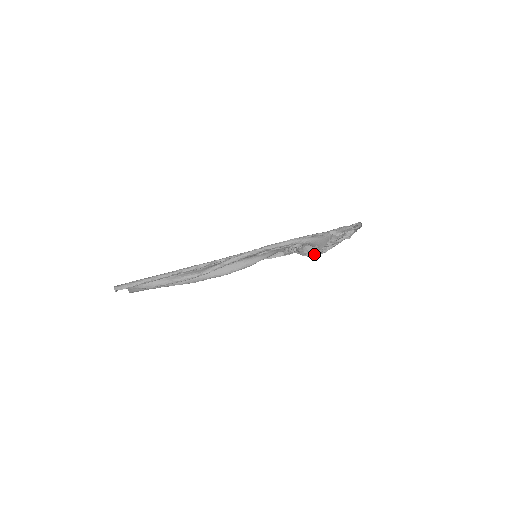
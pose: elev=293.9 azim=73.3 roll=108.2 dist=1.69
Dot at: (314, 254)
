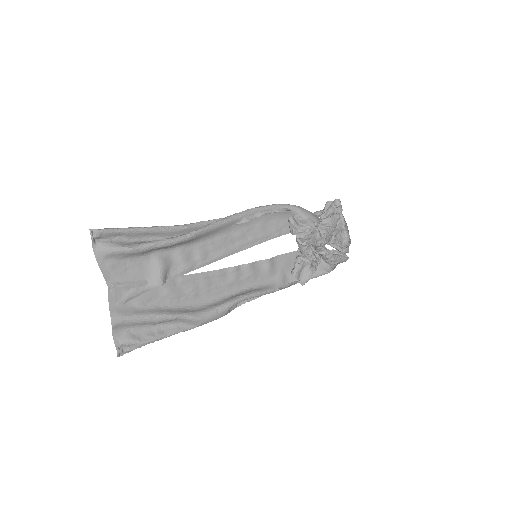
Dot at: (312, 227)
